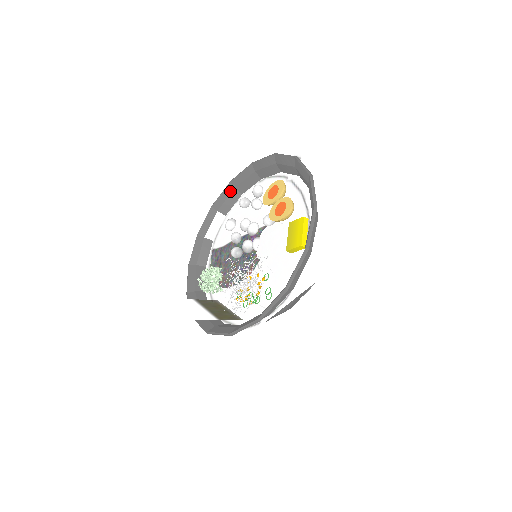
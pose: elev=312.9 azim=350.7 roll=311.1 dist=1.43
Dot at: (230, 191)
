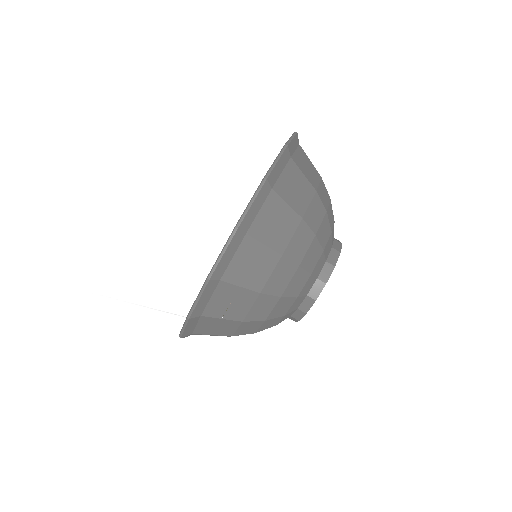
Dot at: occluded
